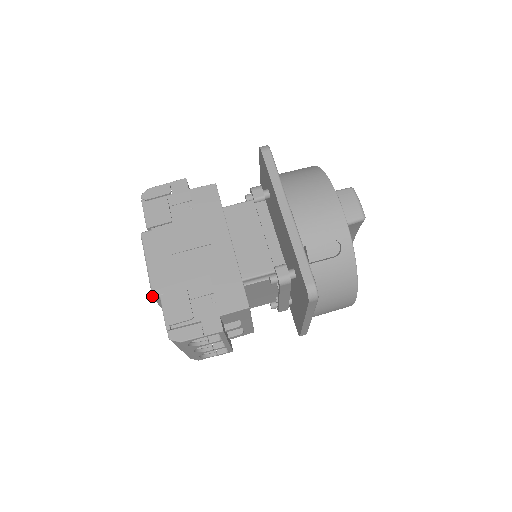
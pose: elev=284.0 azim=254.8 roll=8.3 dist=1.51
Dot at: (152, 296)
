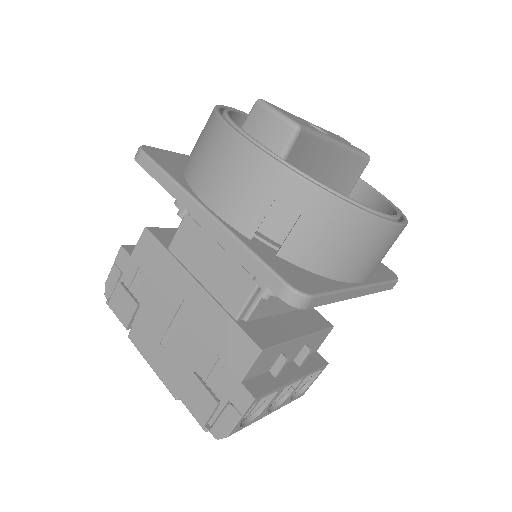
Dot at: (175, 399)
